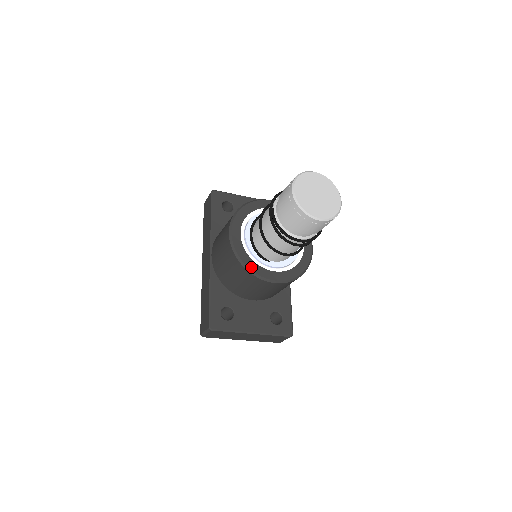
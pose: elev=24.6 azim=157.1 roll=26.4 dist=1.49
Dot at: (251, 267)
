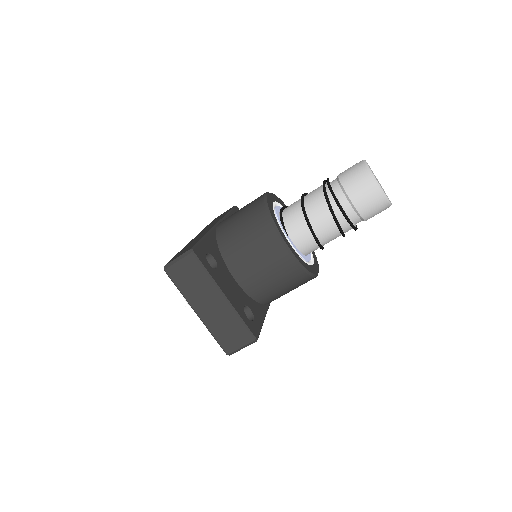
Dot at: (275, 220)
